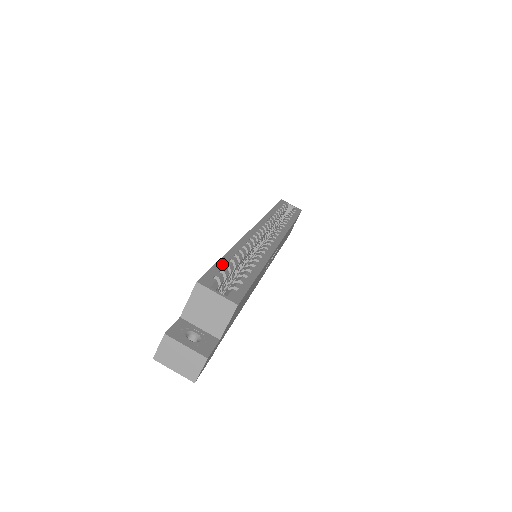
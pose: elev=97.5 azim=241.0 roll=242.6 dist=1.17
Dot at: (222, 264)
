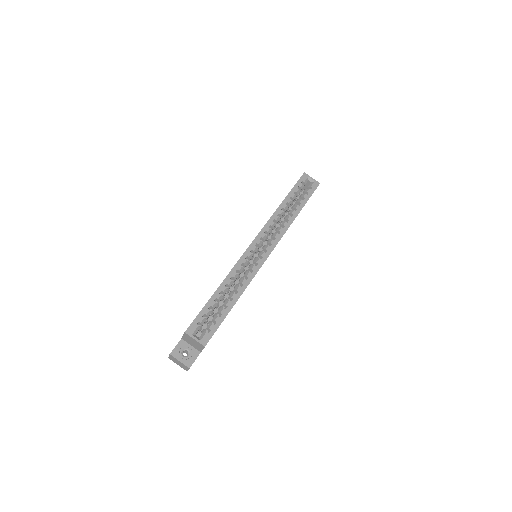
Dot at: (207, 307)
